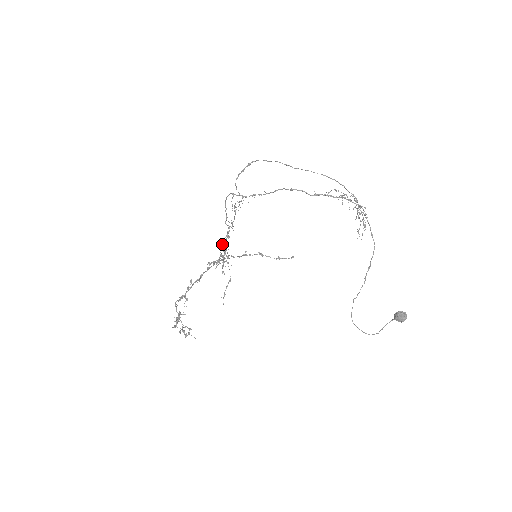
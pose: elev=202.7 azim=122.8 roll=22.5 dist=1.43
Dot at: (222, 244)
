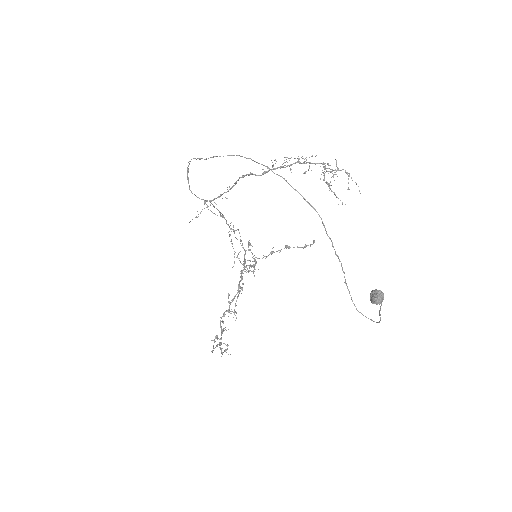
Dot at: occluded
